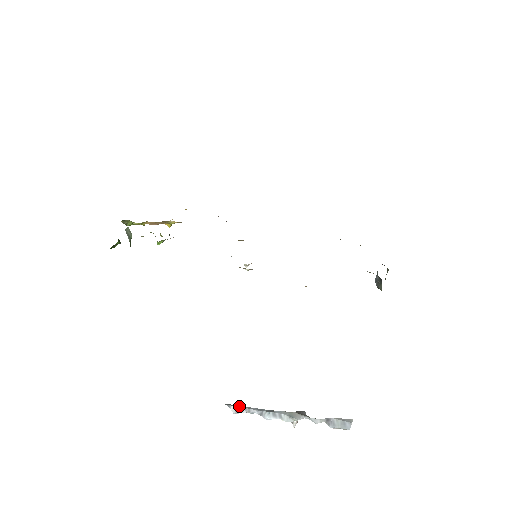
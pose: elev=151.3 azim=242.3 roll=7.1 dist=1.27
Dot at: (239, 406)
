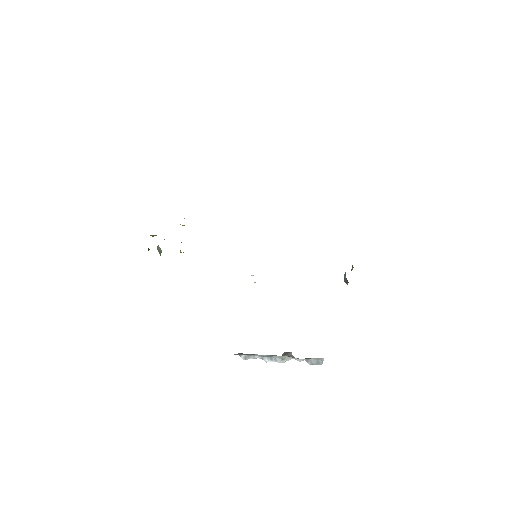
Dot at: (247, 355)
